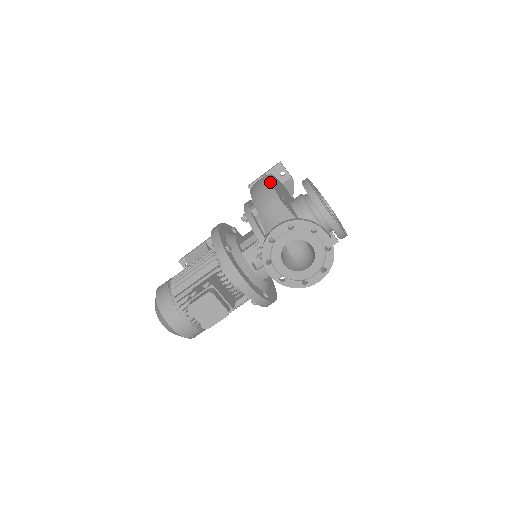
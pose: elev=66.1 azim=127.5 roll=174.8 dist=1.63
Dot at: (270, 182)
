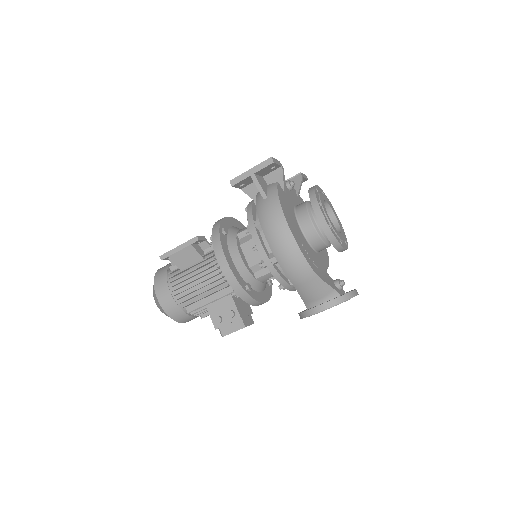
Dot at: (299, 250)
